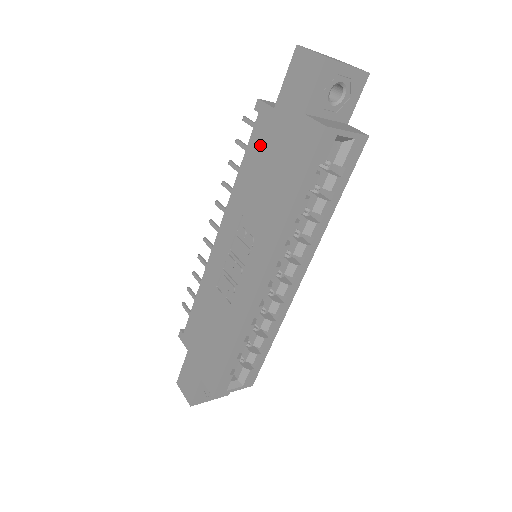
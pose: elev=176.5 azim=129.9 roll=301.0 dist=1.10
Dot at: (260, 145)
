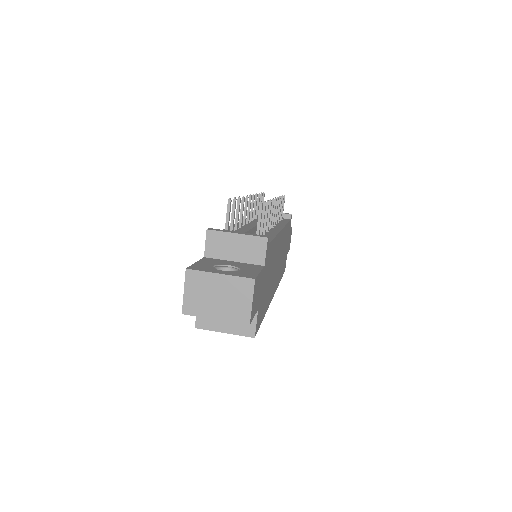
Dot at: occluded
